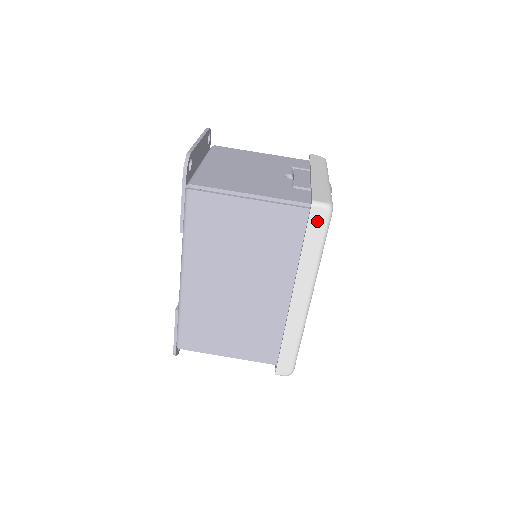
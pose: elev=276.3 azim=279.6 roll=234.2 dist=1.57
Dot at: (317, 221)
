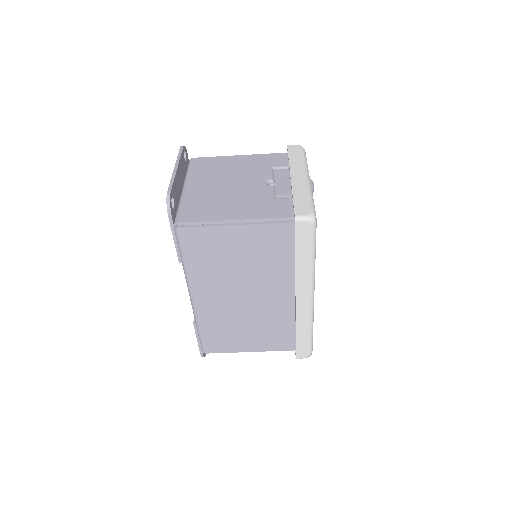
Dot at: (304, 233)
